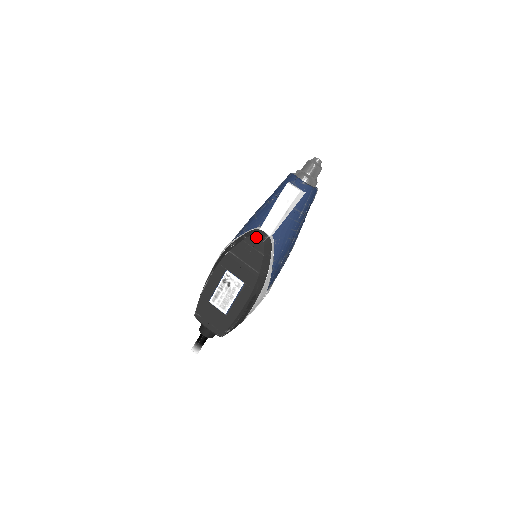
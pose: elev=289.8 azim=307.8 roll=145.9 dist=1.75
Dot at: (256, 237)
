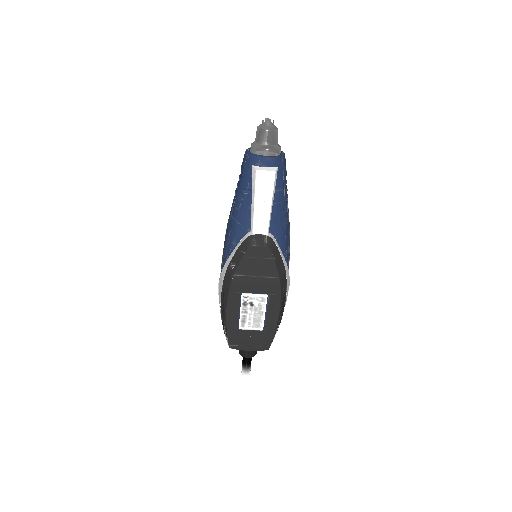
Dot at: (256, 246)
